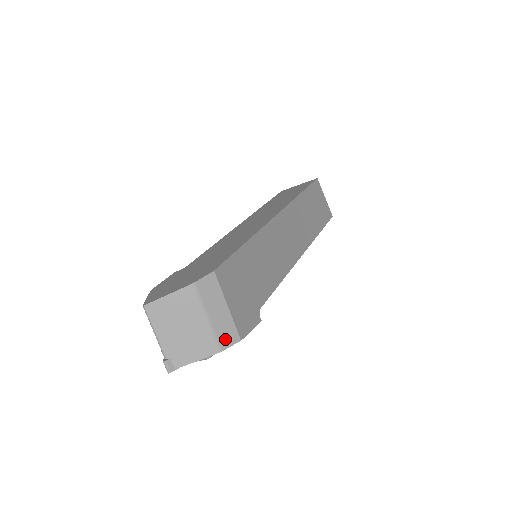
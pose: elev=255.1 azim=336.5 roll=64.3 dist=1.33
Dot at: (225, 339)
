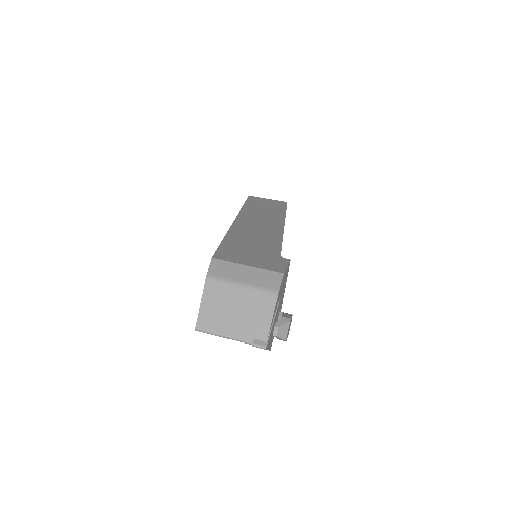
Dot at: (271, 283)
